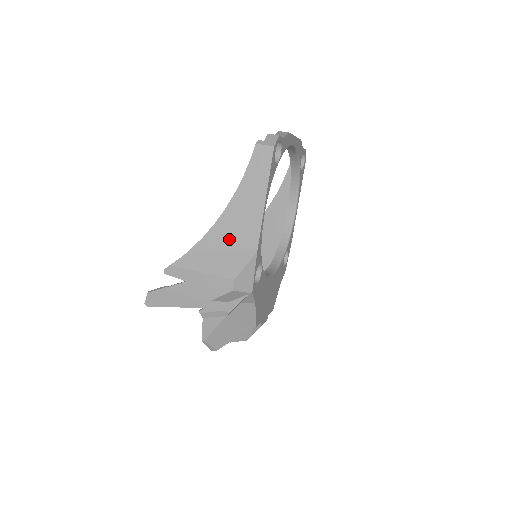
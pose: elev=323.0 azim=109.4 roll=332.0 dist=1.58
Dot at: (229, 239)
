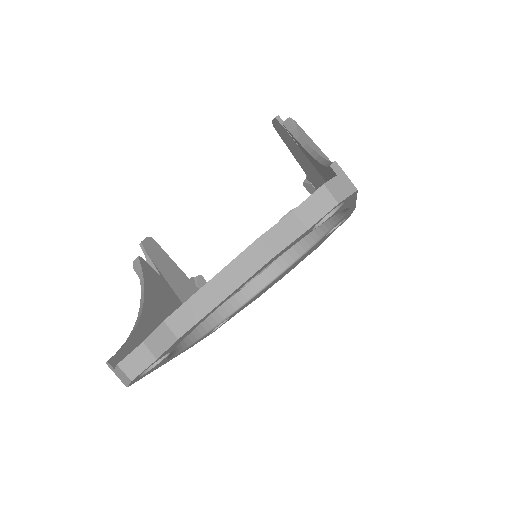
Dot at: occluded
